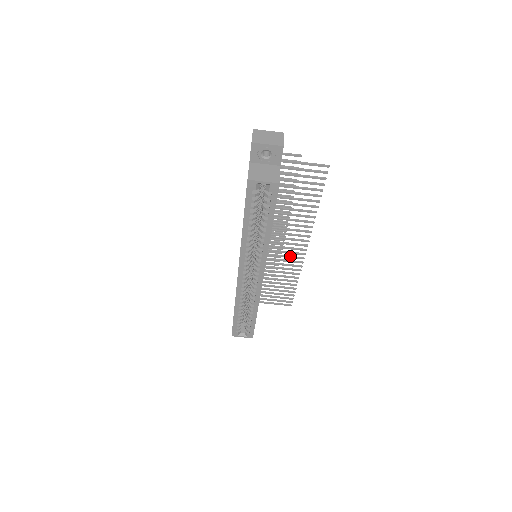
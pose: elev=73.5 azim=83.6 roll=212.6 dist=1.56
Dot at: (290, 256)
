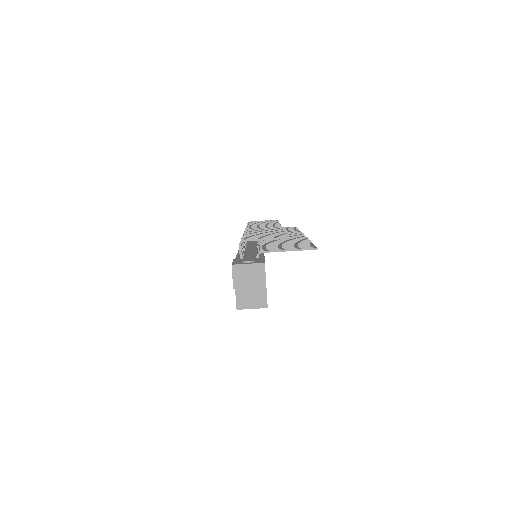
Dot at: occluded
